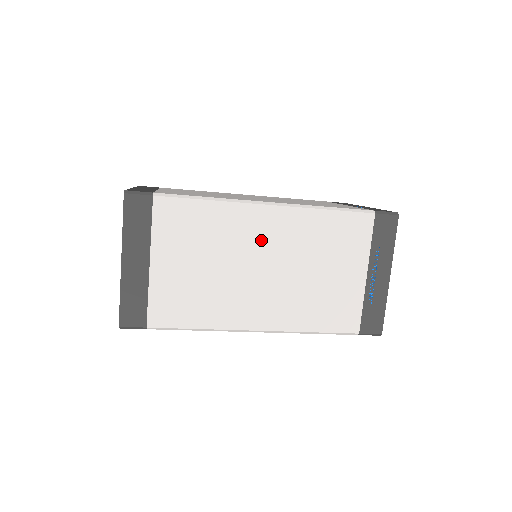
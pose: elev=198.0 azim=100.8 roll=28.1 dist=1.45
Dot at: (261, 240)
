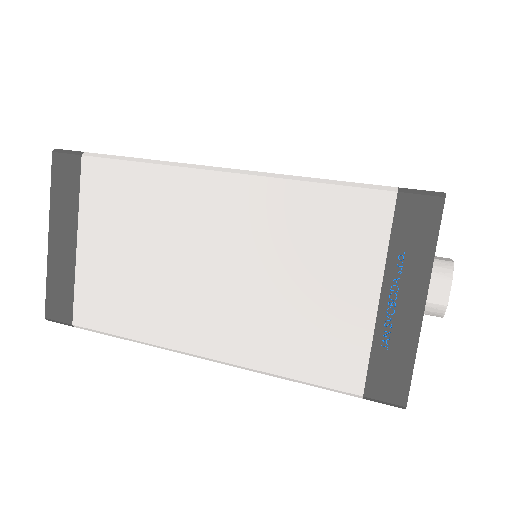
Dot at: (210, 224)
